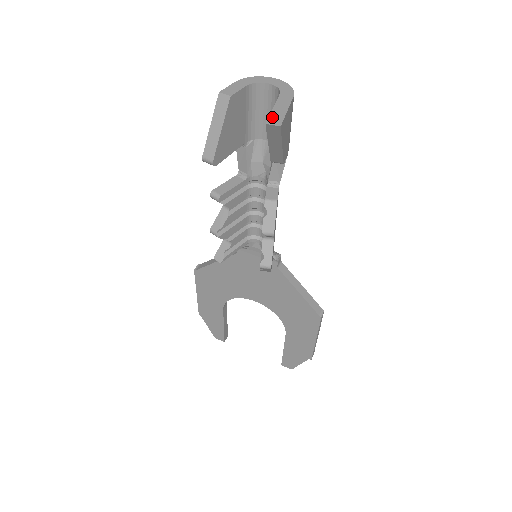
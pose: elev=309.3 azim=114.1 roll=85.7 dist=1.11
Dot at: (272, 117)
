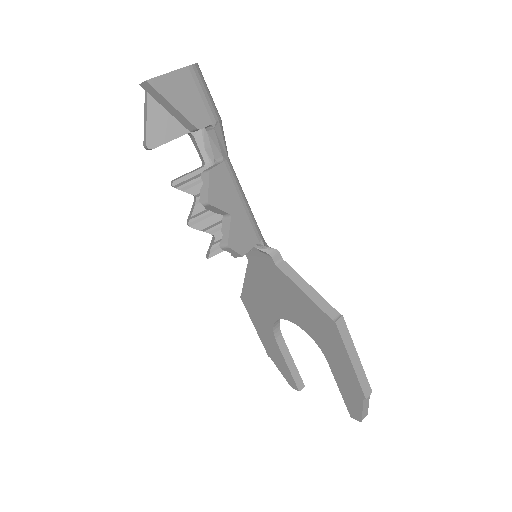
Dot at: occluded
